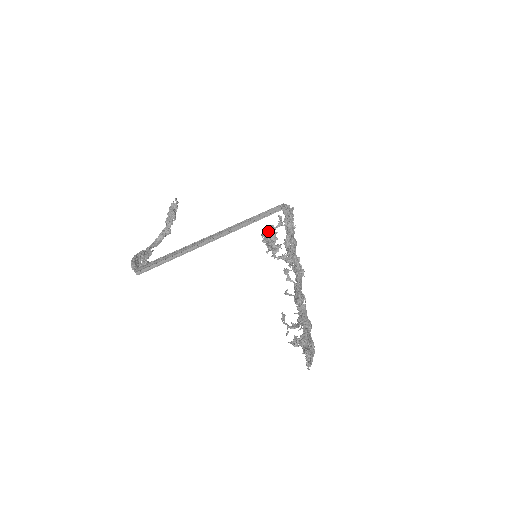
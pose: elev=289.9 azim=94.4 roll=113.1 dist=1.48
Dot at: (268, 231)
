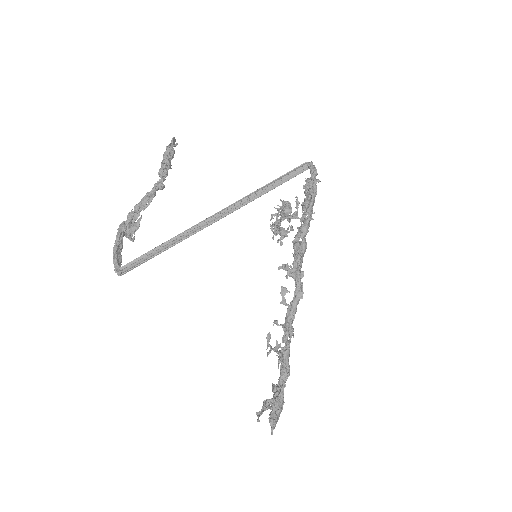
Dot at: (277, 223)
